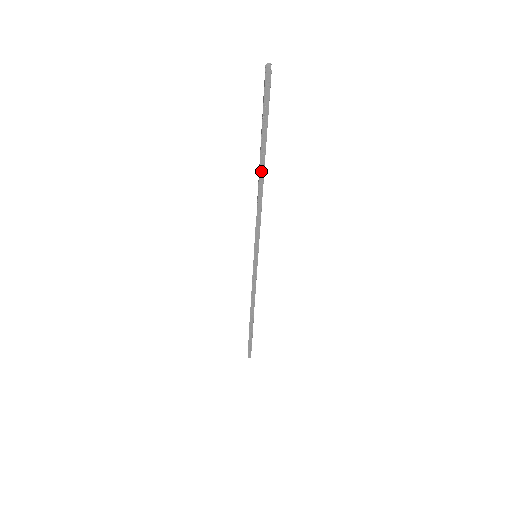
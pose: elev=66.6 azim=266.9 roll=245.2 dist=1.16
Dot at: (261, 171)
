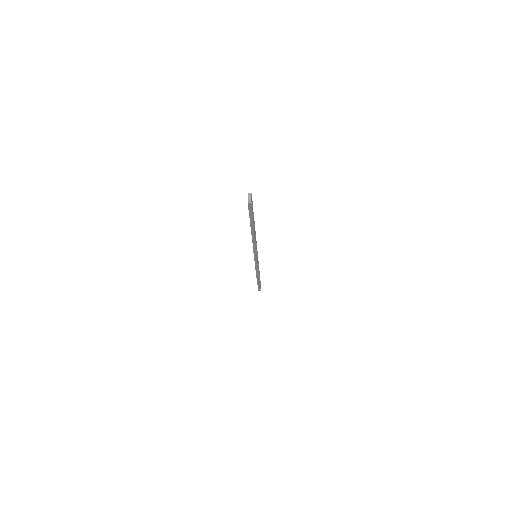
Dot at: (252, 232)
